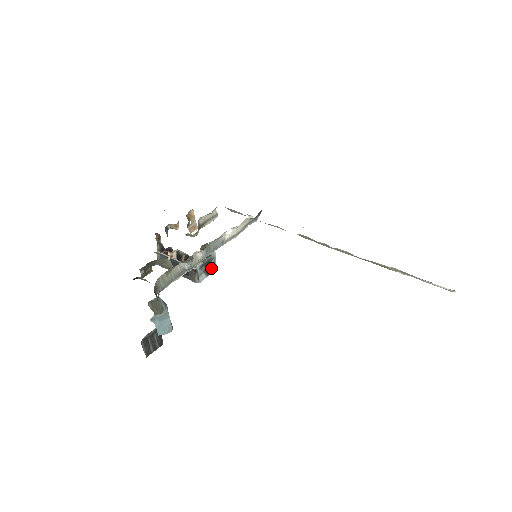
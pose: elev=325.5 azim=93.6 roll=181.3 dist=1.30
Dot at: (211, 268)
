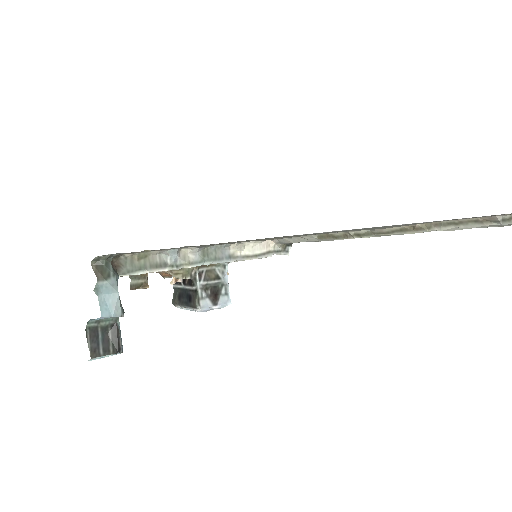
Dot at: (221, 297)
